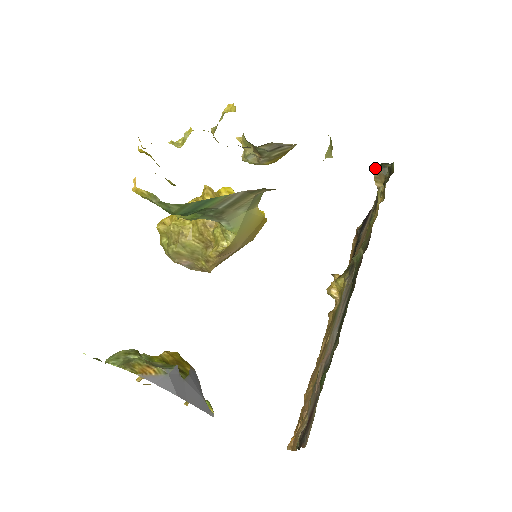
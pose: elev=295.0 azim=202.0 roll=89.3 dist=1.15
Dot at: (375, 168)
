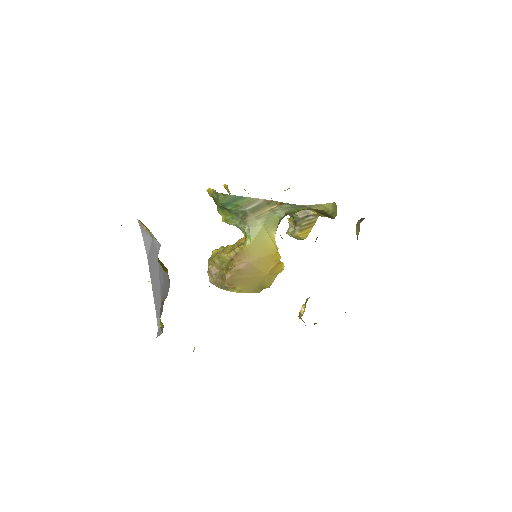
Dot at: occluded
